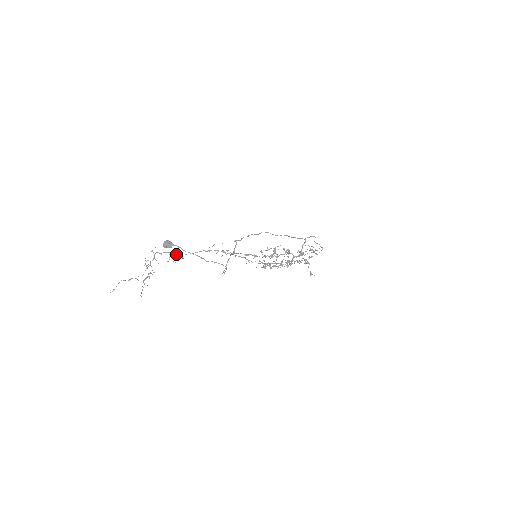
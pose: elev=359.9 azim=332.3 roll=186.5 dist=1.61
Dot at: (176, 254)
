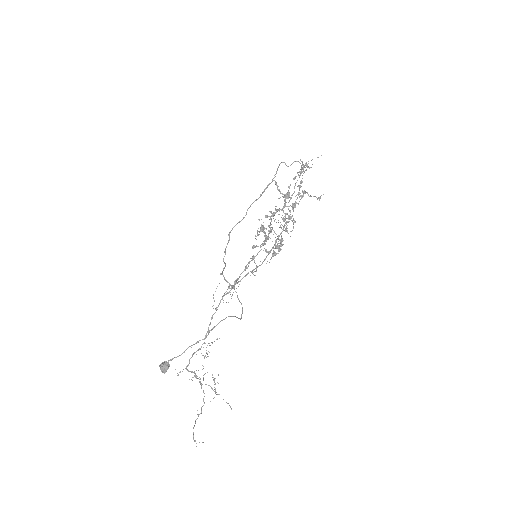
Dot at: (199, 349)
